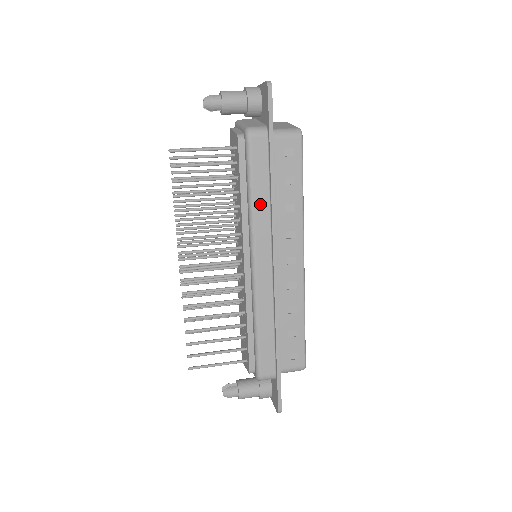
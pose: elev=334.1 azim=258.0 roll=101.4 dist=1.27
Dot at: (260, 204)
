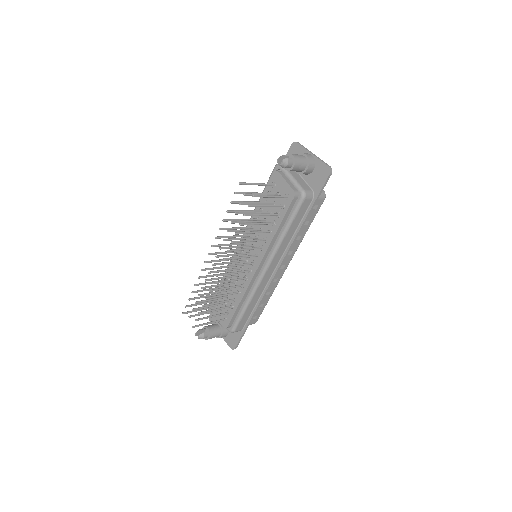
Dot at: (288, 237)
